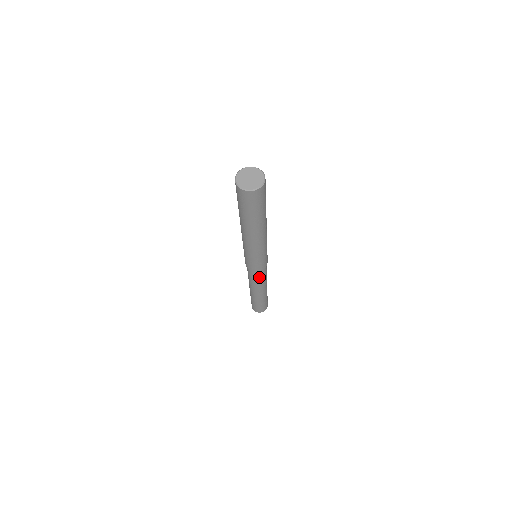
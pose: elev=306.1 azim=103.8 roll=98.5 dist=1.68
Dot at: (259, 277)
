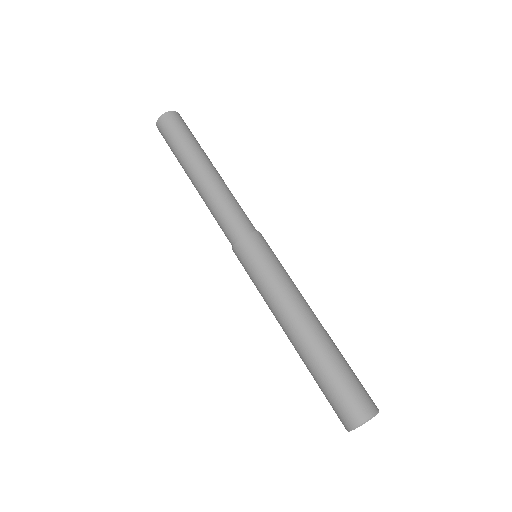
Dot at: occluded
